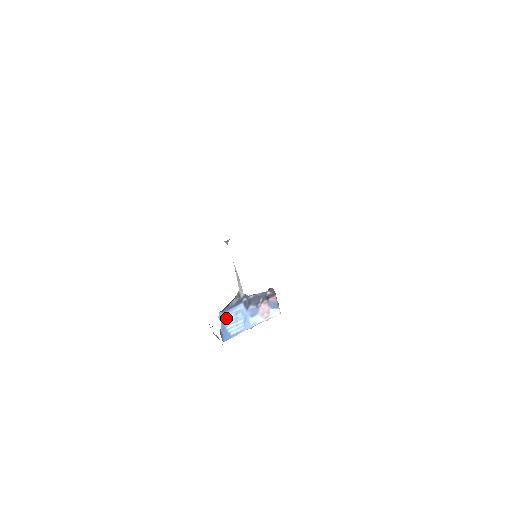
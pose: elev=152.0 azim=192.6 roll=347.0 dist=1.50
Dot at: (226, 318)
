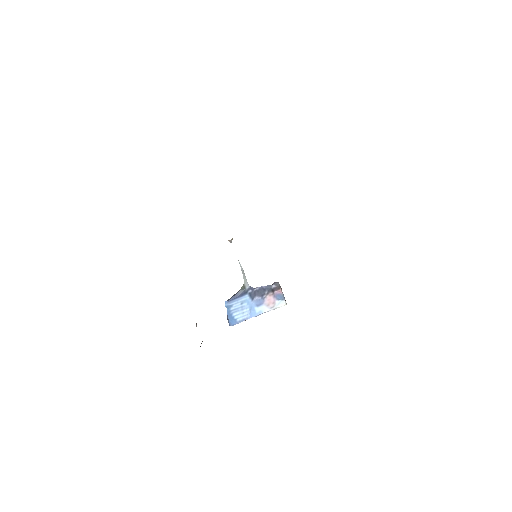
Dot at: (232, 306)
